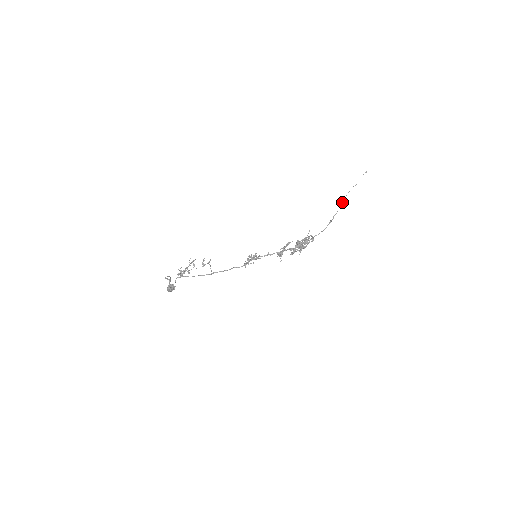
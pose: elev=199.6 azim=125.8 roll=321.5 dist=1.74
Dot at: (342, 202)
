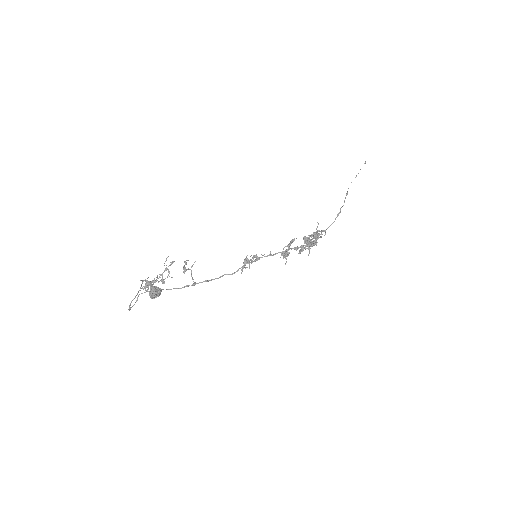
Dot at: (347, 193)
